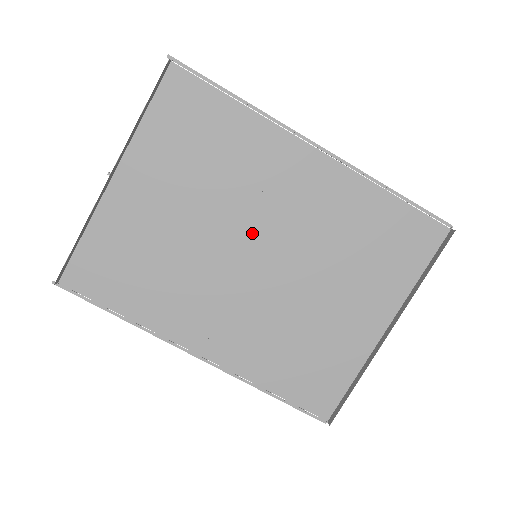
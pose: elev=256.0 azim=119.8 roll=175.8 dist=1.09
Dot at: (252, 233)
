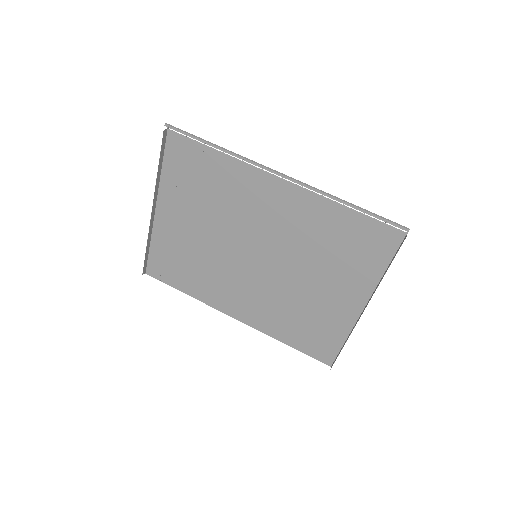
Dot at: (250, 241)
